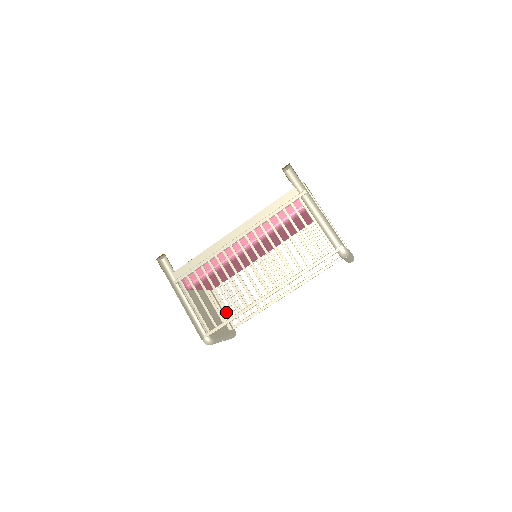
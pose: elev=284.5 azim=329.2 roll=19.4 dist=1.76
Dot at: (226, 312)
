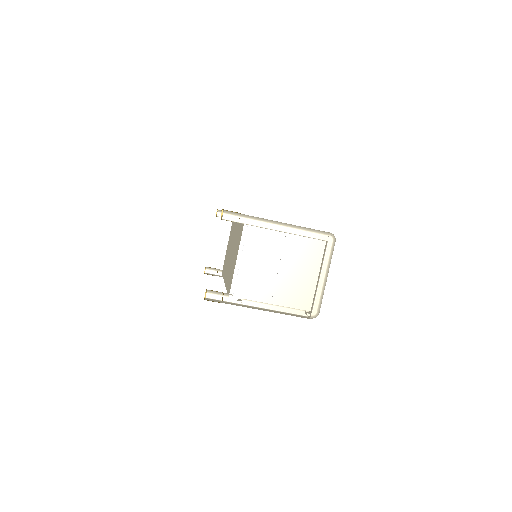
Dot at: occluded
